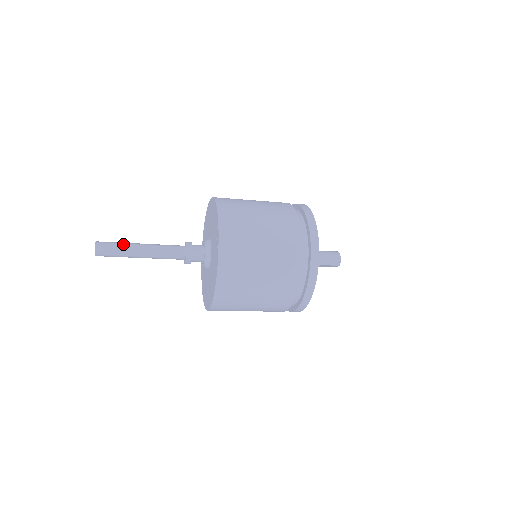
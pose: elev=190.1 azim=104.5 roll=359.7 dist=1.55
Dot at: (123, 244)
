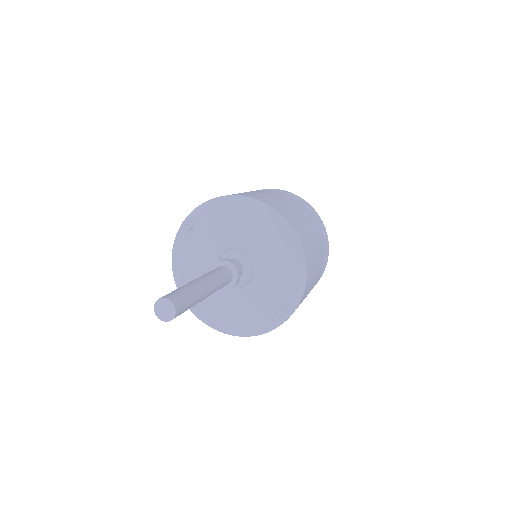
Dot at: (196, 298)
